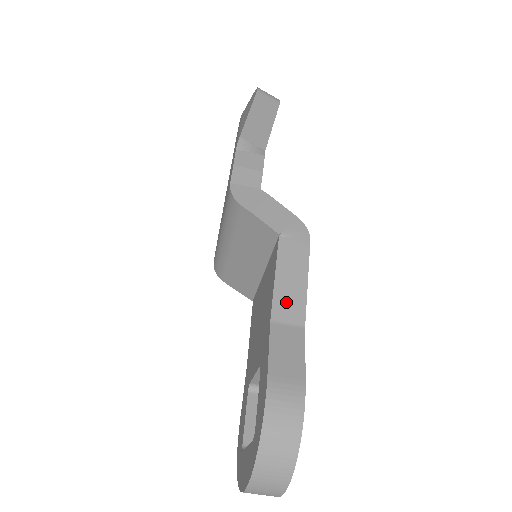
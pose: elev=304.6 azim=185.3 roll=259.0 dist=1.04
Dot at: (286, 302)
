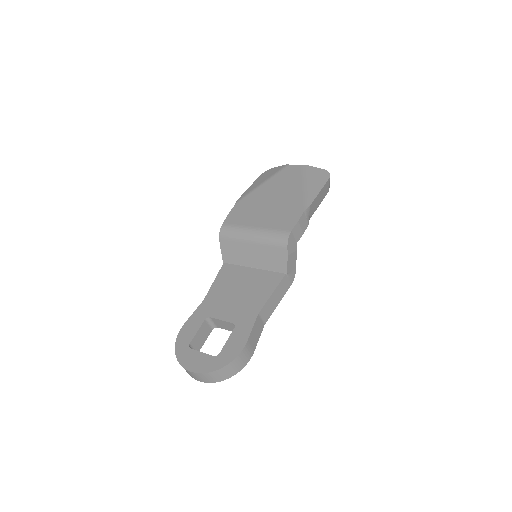
Dot at: (268, 308)
